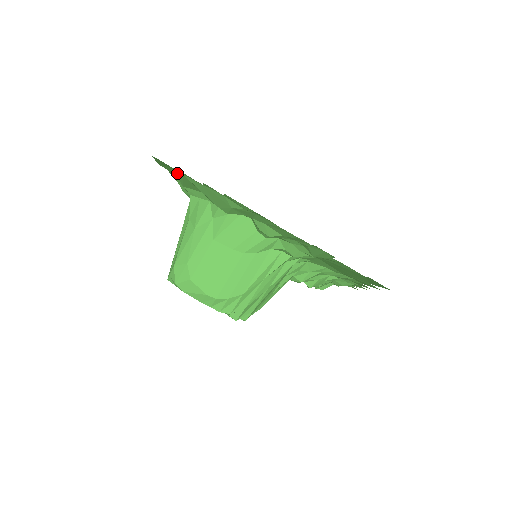
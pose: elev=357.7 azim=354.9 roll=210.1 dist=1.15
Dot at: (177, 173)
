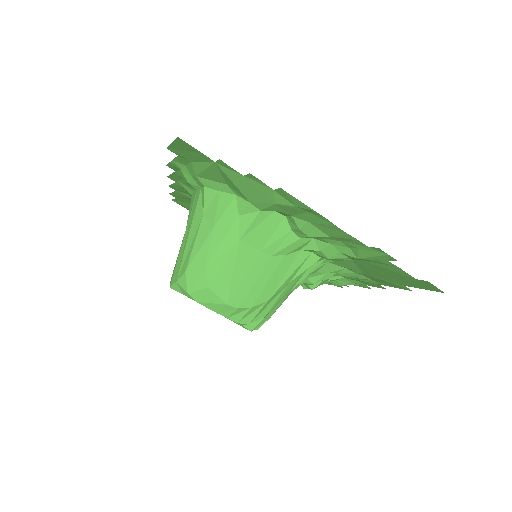
Dot at: (200, 160)
